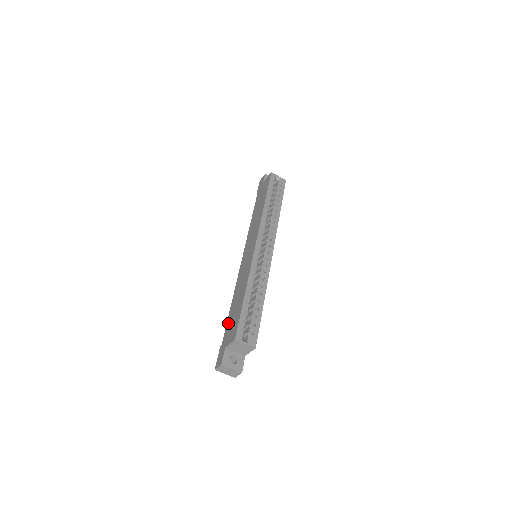
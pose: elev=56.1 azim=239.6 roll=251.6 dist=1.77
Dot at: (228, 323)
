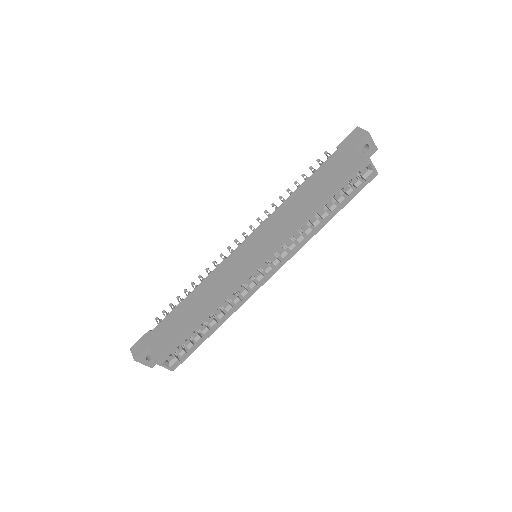
Dot at: (170, 317)
